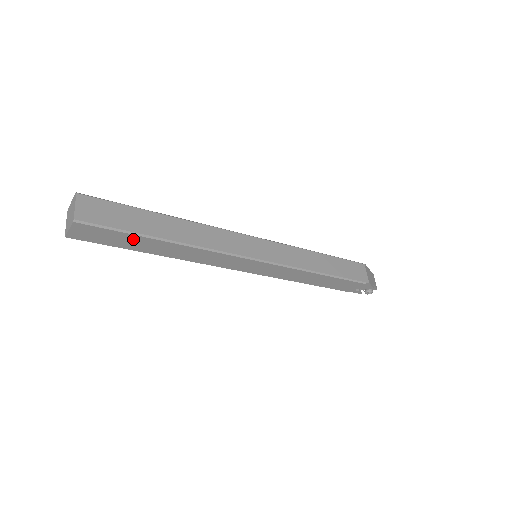
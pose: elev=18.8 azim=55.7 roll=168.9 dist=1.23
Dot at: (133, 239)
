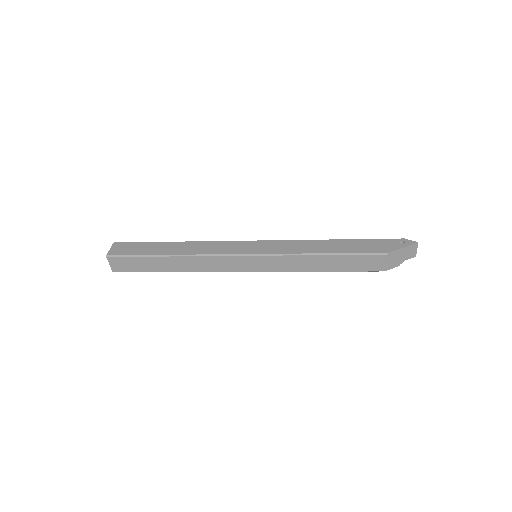
Dot at: occluded
